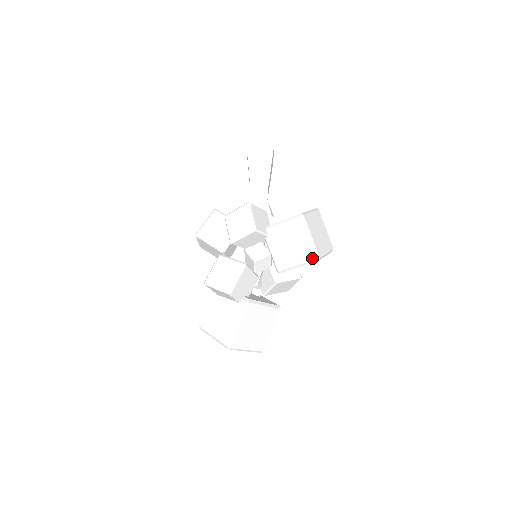
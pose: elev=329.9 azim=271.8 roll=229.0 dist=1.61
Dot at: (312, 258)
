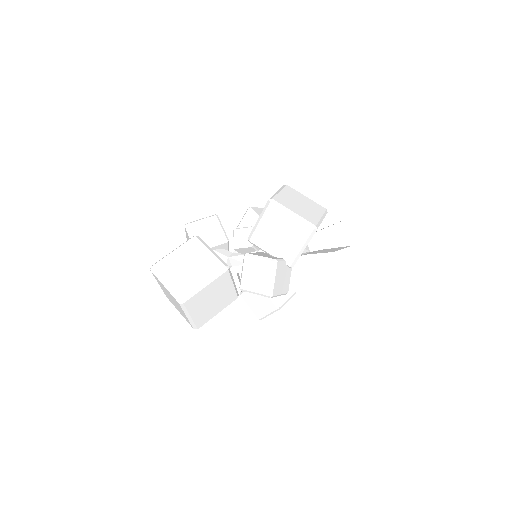
Dot at: (267, 202)
